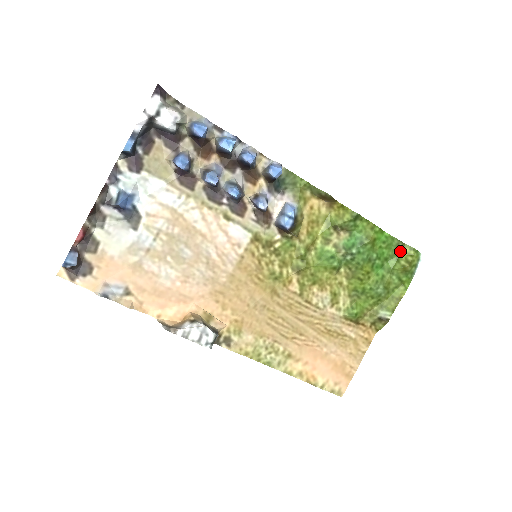
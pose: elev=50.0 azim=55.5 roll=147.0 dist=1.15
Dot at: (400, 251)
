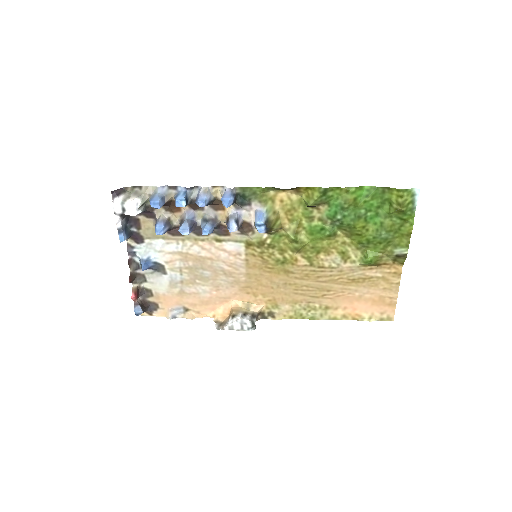
Dot at: (389, 195)
